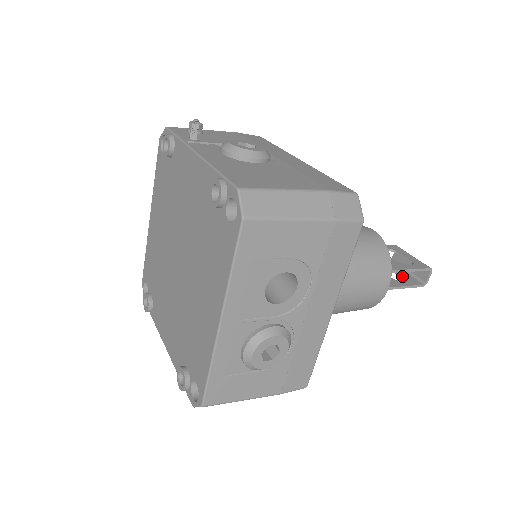
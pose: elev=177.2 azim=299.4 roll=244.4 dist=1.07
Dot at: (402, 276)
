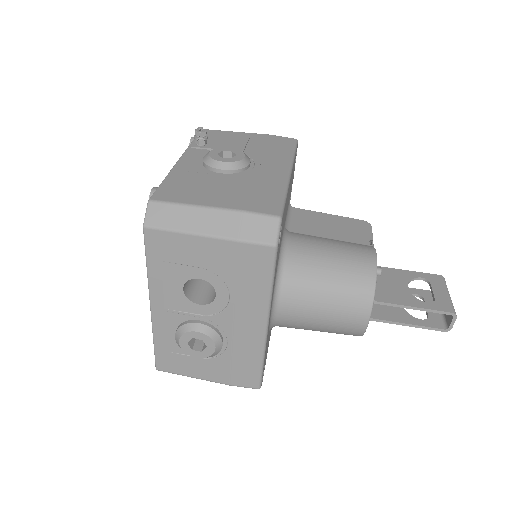
Dot at: (427, 313)
